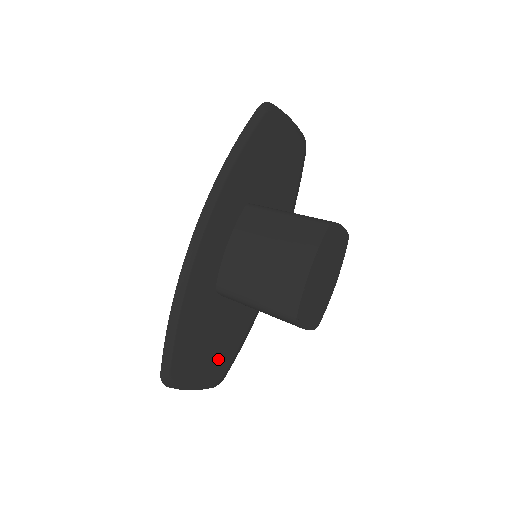
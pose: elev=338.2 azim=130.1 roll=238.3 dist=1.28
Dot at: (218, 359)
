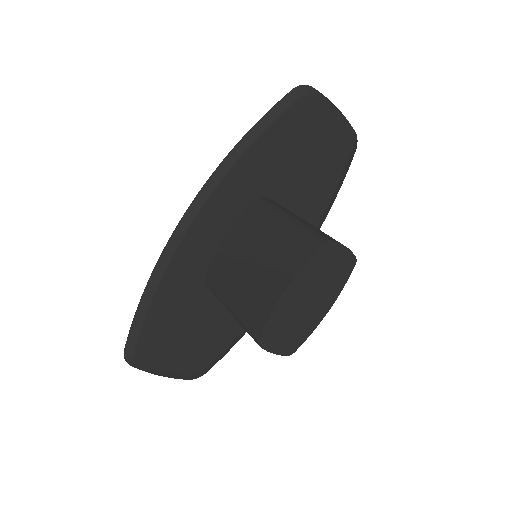
Dot at: (198, 353)
